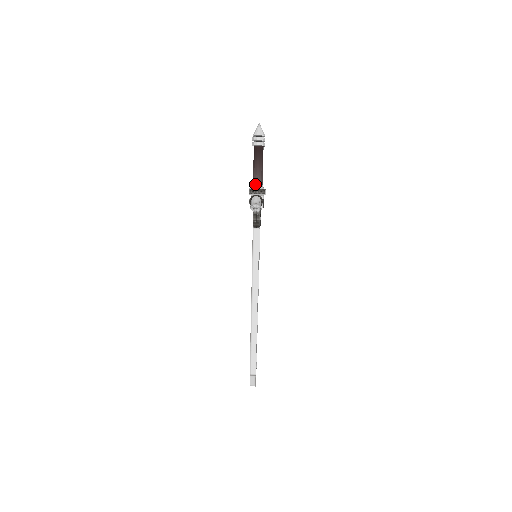
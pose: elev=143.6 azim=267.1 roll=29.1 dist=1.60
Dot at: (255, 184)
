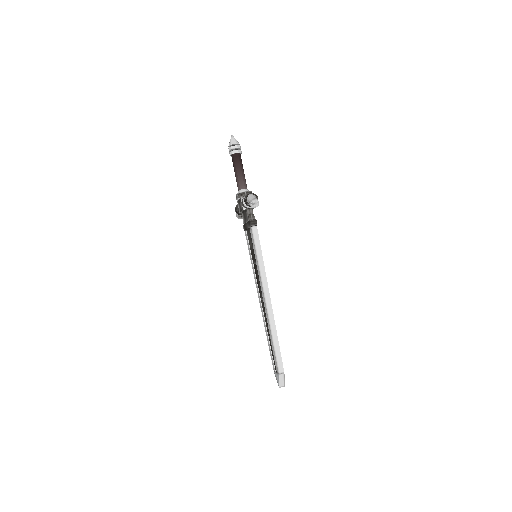
Dot at: (241, 188)
